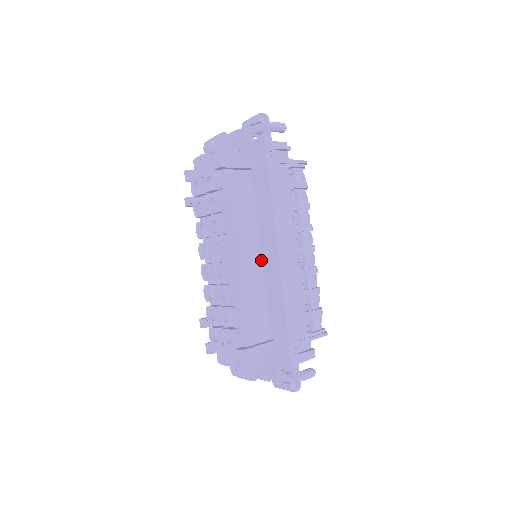
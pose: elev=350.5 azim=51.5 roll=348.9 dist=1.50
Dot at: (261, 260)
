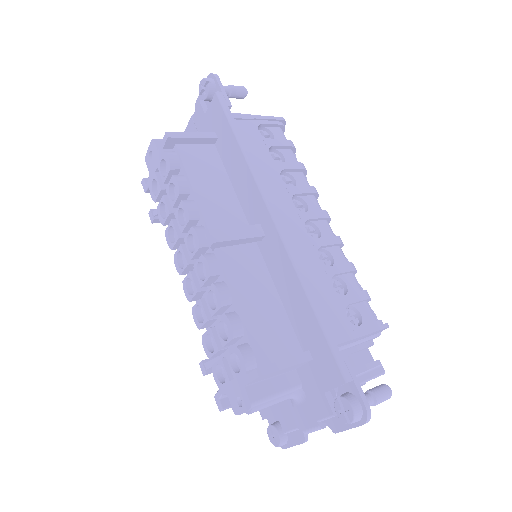
Dot at: (257, 245)
